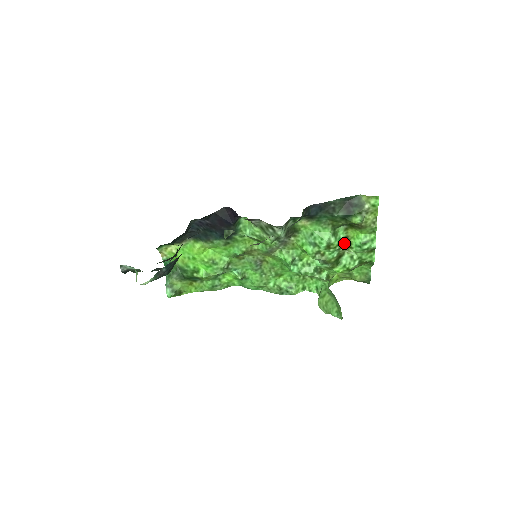
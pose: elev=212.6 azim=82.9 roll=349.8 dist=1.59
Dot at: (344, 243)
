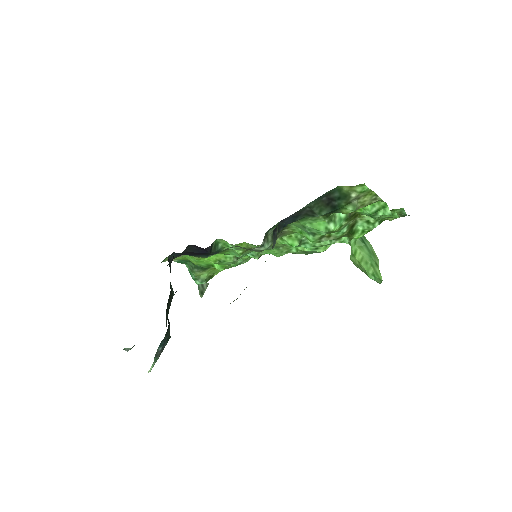
Dot at: (349, 219)
